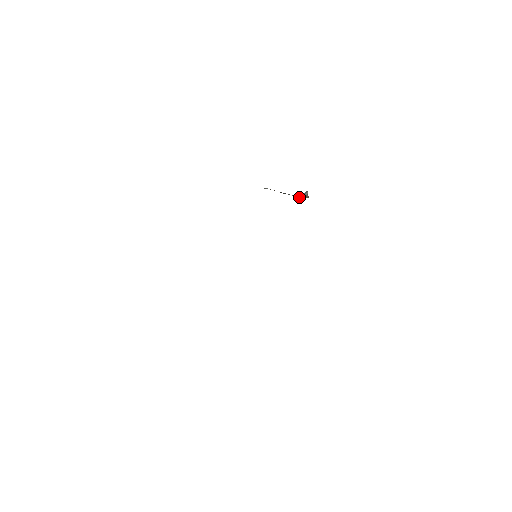
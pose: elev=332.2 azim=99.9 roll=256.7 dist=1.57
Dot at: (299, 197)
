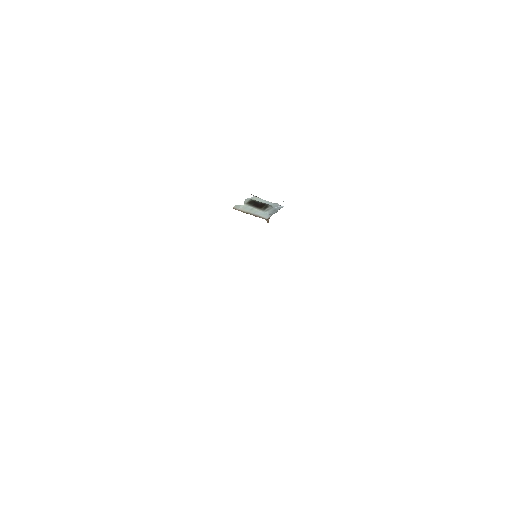
Dot at: (267, 216)
